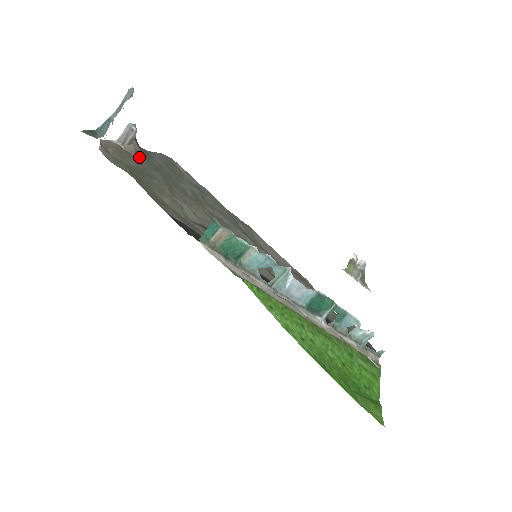
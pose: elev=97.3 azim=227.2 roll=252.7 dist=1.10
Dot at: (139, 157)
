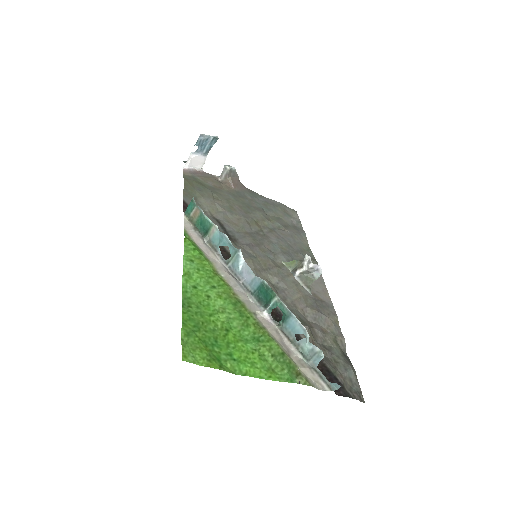
Dot at: (228, 187)
